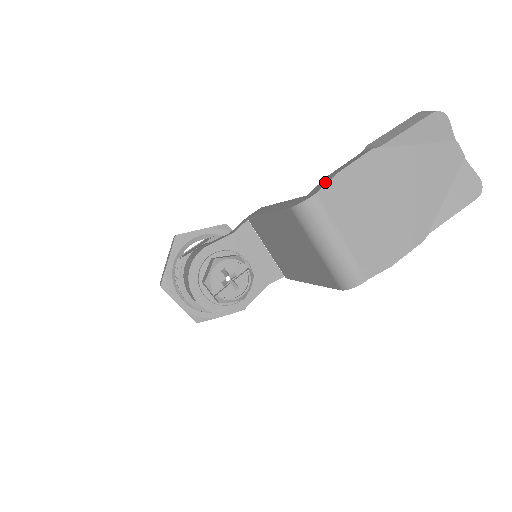
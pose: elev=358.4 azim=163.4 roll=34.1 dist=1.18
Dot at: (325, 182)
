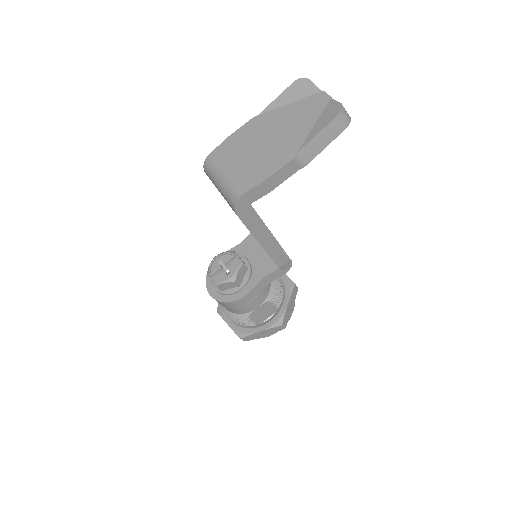
Dot at: occluded
